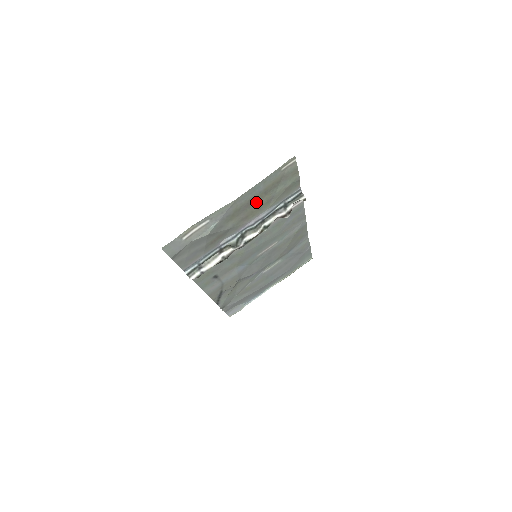
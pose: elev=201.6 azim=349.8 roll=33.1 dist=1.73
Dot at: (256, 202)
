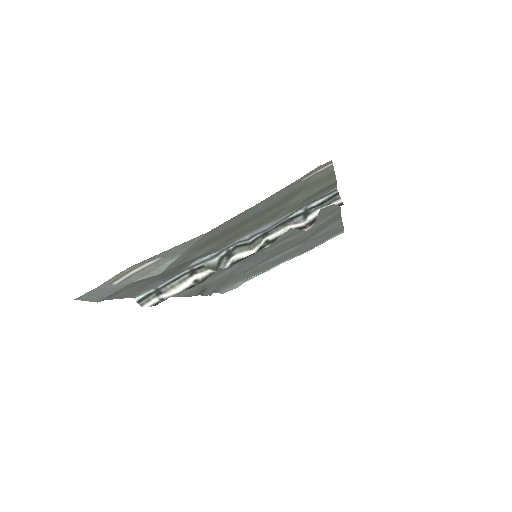
Dot at: (251, 221)
